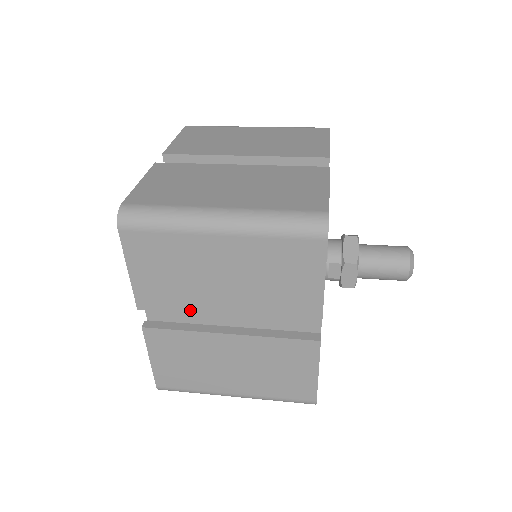
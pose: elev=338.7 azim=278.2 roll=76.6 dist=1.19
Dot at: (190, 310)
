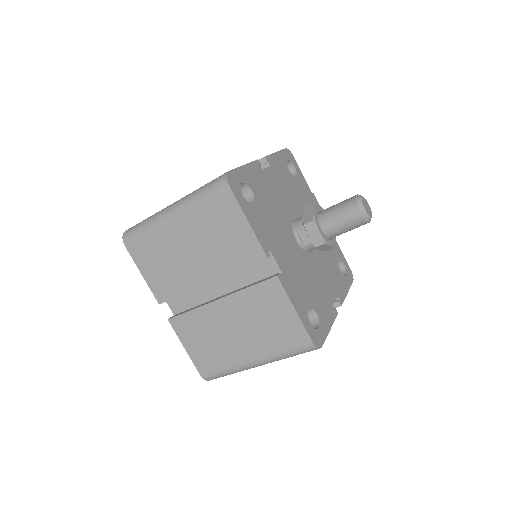
Dot at: (187, 289)
